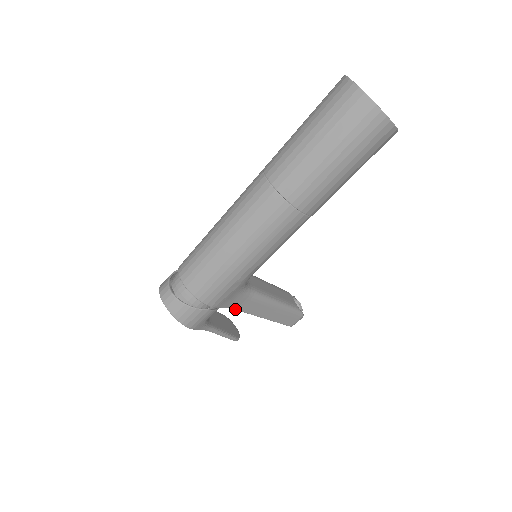
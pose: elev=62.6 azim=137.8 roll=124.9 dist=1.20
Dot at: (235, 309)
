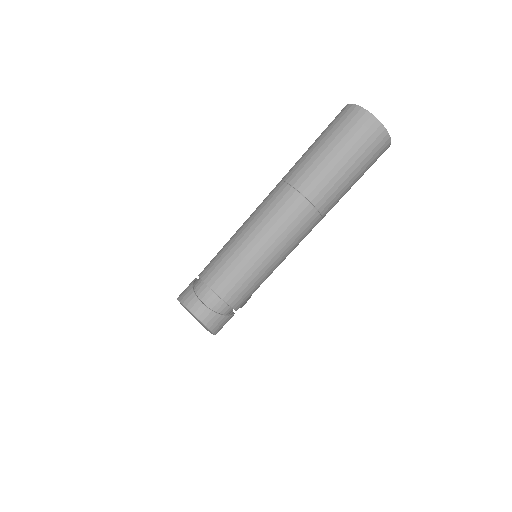
Dot at: occluded
